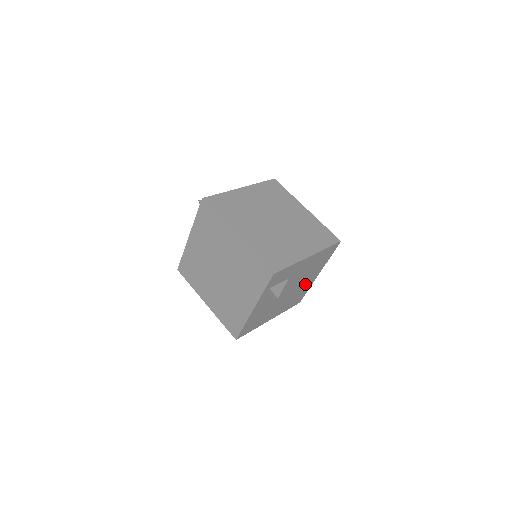
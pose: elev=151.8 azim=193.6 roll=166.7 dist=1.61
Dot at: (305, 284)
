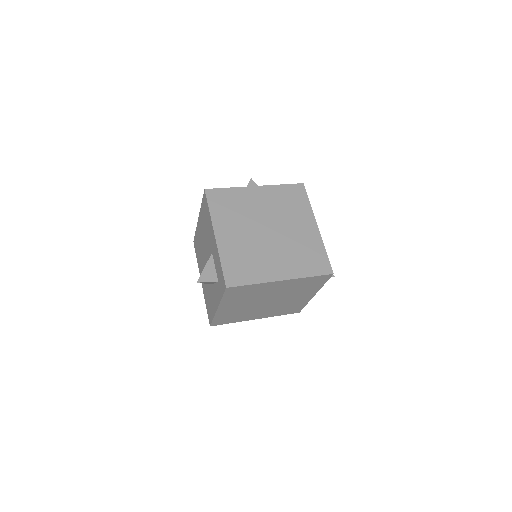
Dot at: occluded
